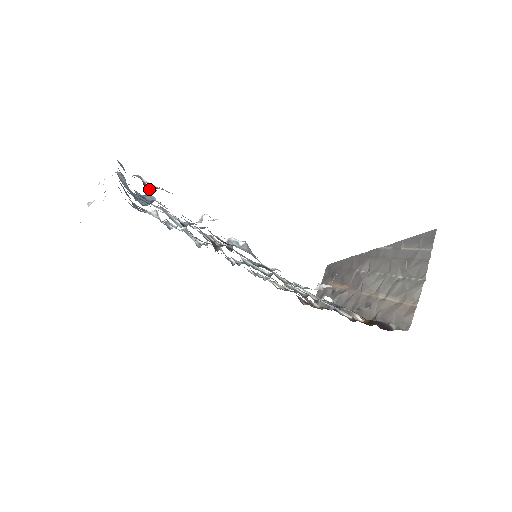
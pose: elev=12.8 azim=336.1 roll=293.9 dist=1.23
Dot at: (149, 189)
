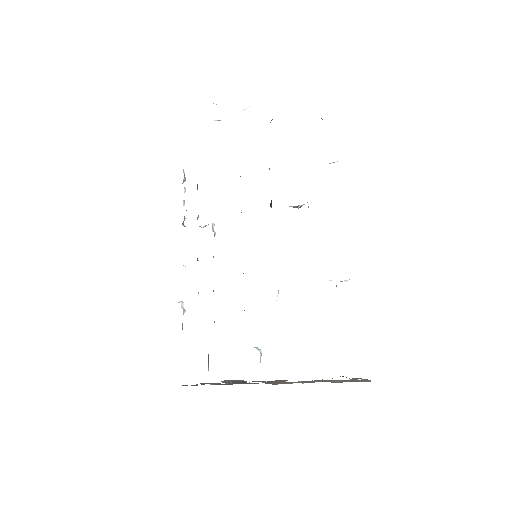
Dot at: occluded
